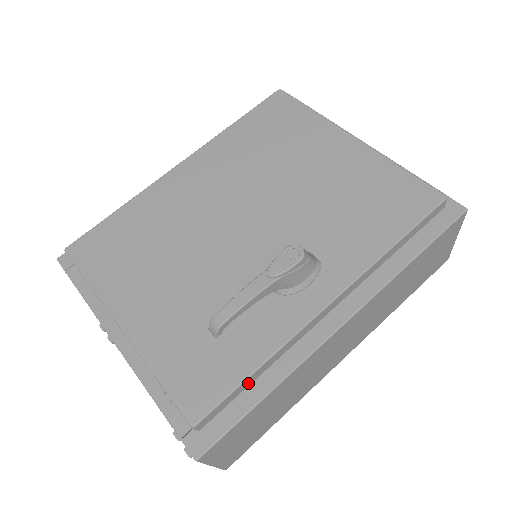
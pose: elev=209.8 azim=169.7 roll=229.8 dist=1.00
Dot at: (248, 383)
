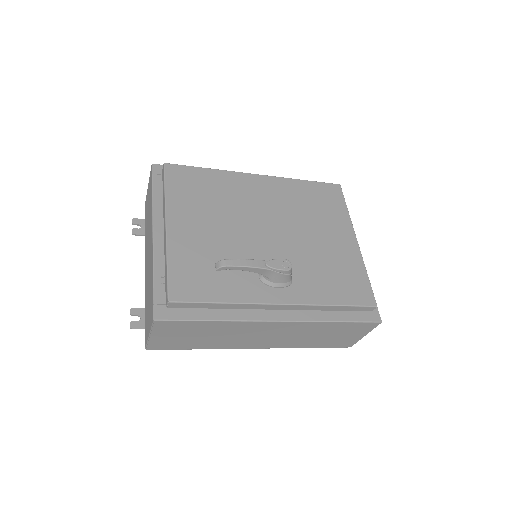
Dot at: (210, 306)
